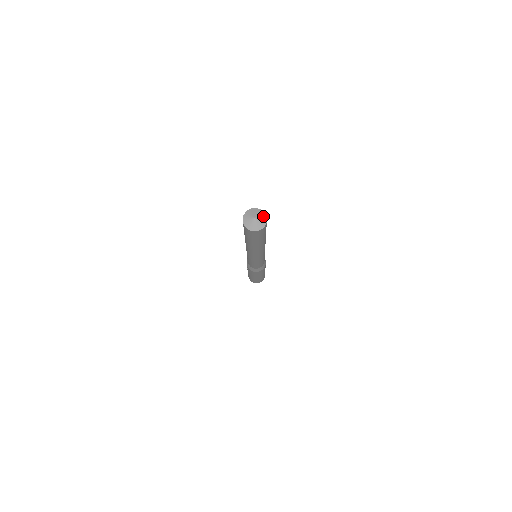
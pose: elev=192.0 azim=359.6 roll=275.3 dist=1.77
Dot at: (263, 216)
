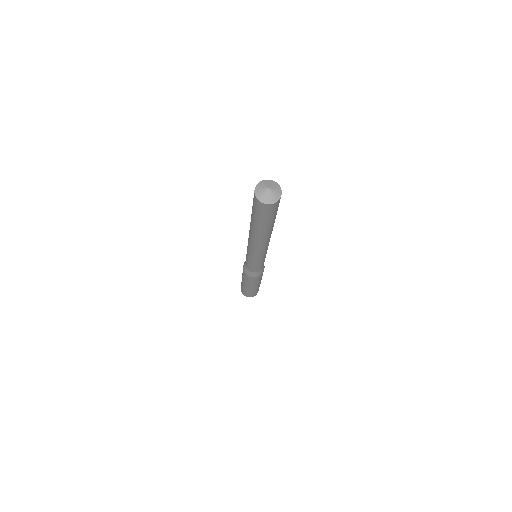
Dot at: (277, 187)
